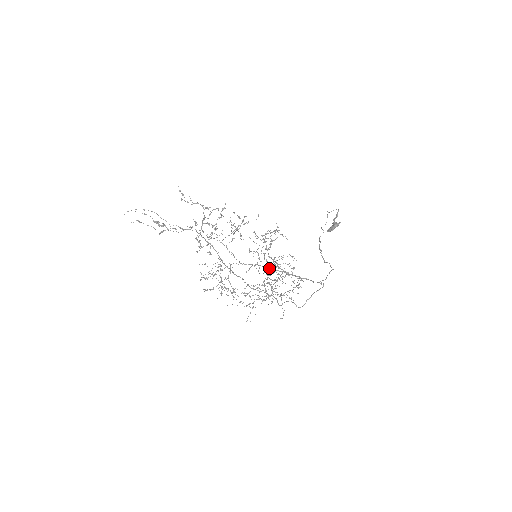
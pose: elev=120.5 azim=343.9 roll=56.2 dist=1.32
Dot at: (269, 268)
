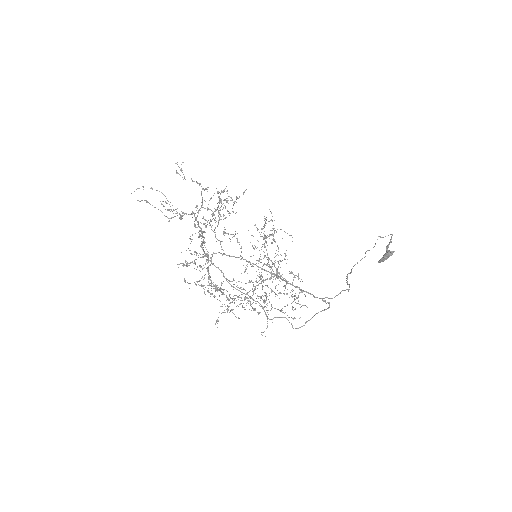
Dot at: (259, 267)
